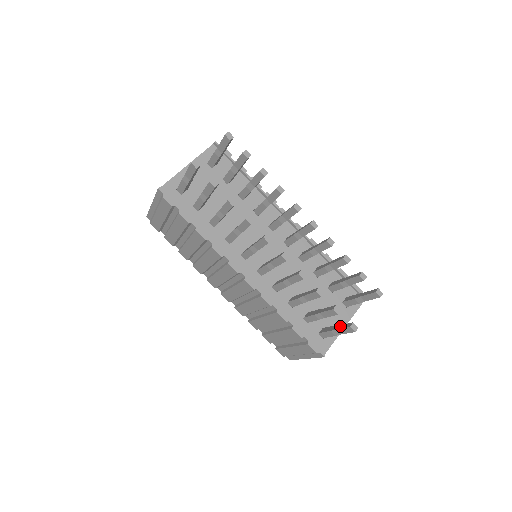
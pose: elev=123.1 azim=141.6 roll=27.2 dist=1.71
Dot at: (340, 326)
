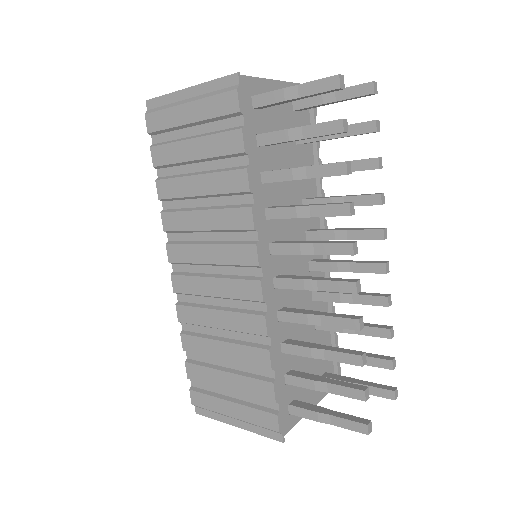
Dot at: (341, 414)
